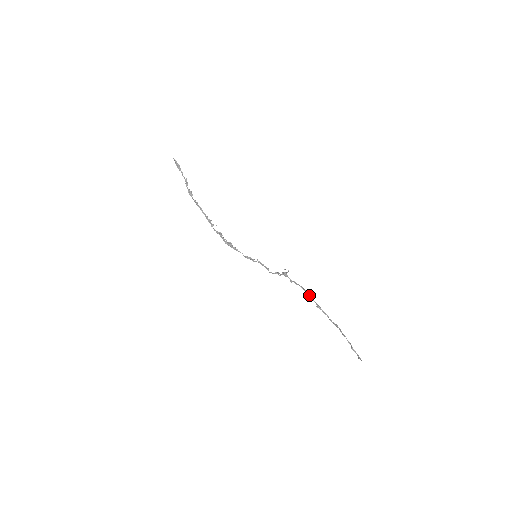
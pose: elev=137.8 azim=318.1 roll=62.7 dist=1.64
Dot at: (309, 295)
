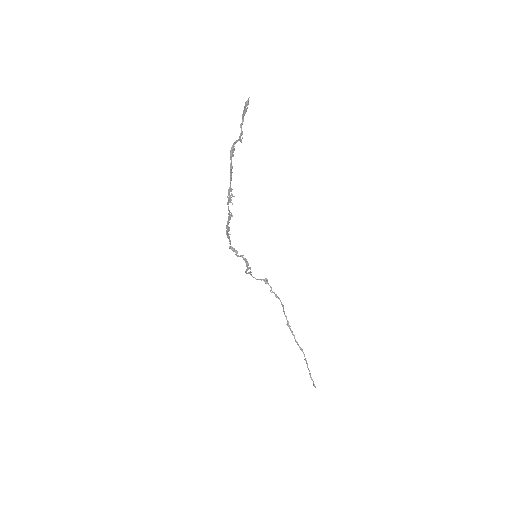
Dot at: occluded
